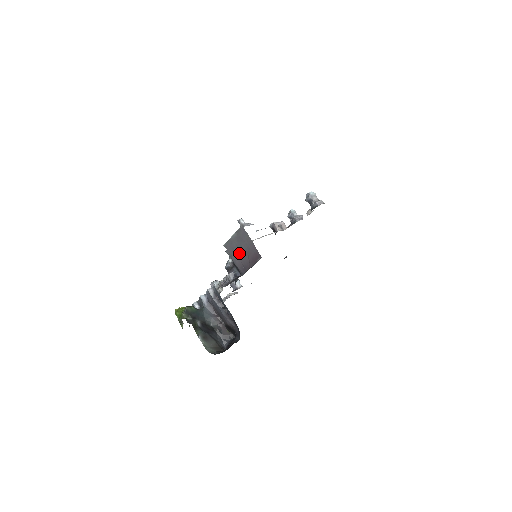
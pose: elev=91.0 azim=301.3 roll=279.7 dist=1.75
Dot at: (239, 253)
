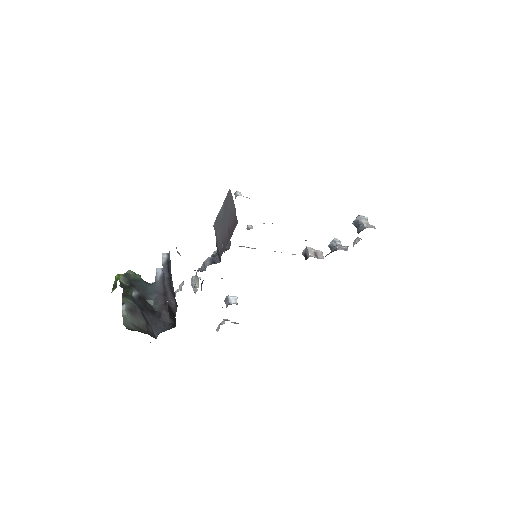
Dot at: (222, 228)
